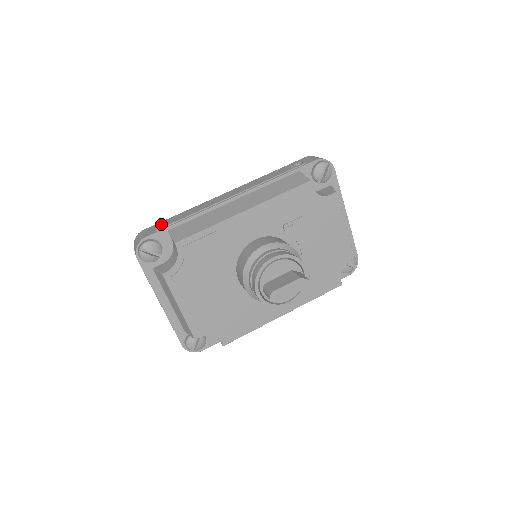
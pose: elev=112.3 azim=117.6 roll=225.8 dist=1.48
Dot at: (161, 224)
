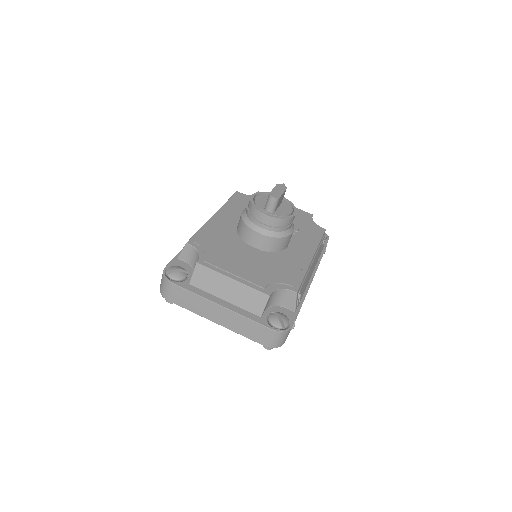
Dot at: occluded
